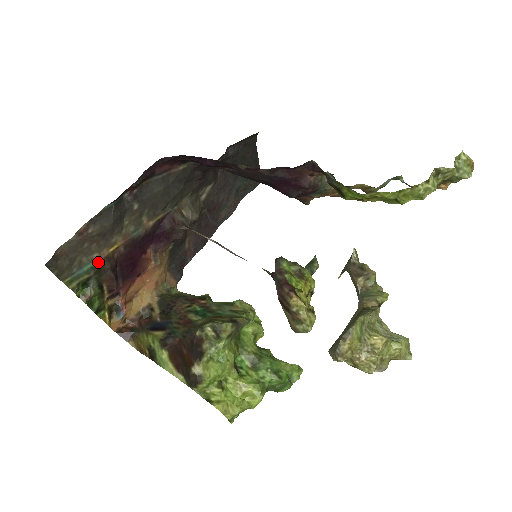
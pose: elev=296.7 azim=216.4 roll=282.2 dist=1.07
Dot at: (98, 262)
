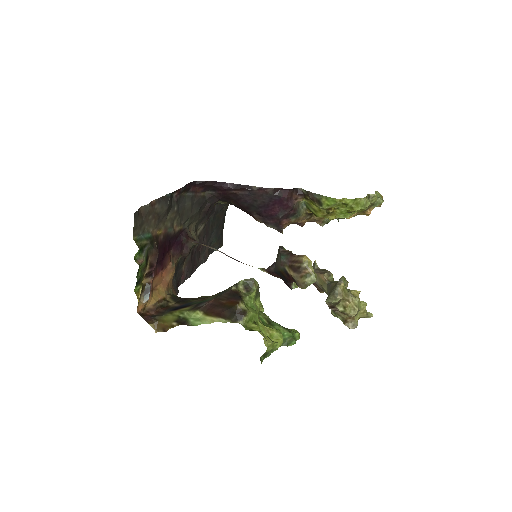
Dot at: (152, 236)
